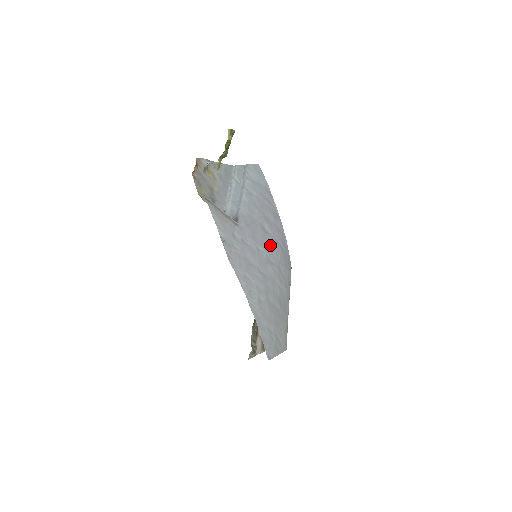
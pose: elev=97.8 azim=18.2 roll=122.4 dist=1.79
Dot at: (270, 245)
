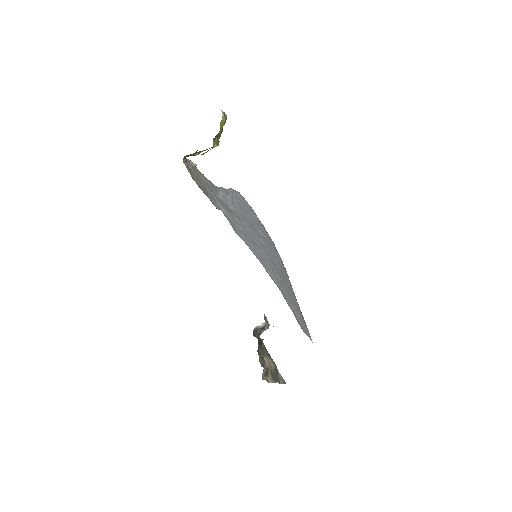
Dot at: (269, 246)
